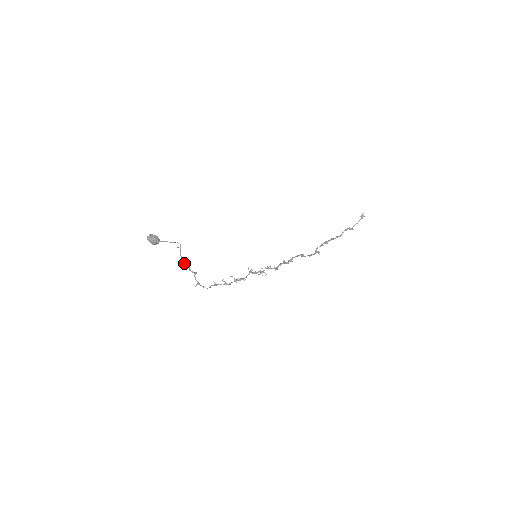
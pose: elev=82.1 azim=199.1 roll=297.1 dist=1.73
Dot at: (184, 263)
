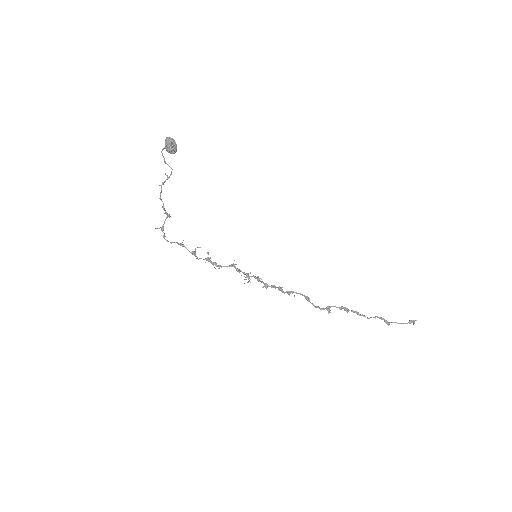
Dot at: occluded
